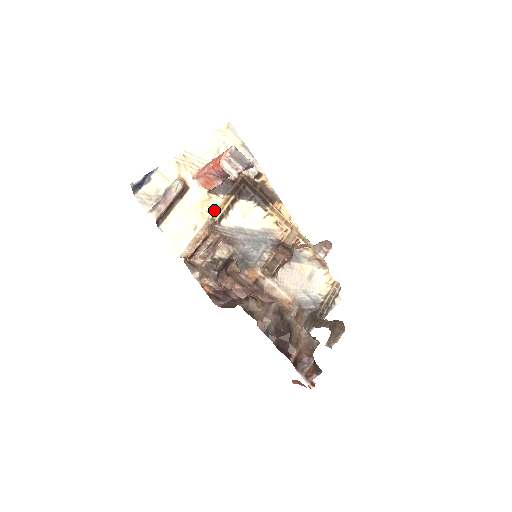
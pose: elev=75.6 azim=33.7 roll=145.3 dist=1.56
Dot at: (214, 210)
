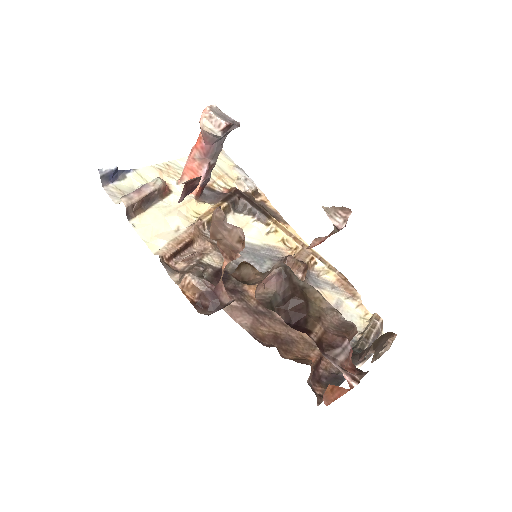
Dot at: (202, 213)
